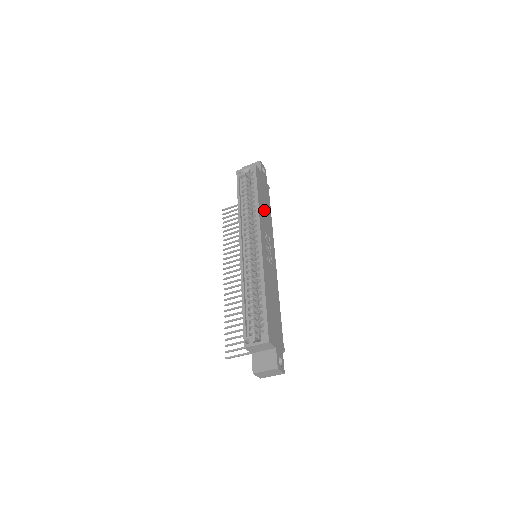
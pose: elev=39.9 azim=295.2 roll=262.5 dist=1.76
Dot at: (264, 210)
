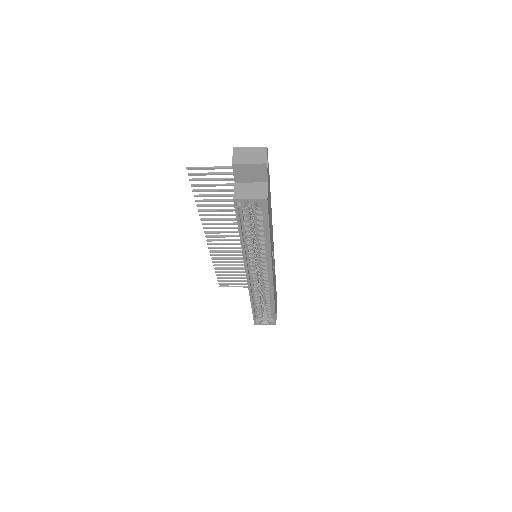
Dot at: occluded
